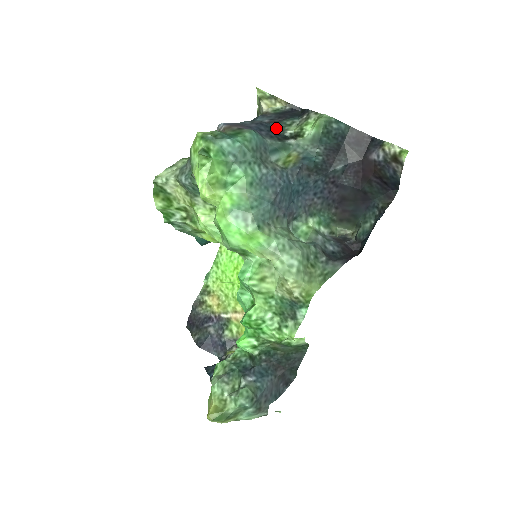
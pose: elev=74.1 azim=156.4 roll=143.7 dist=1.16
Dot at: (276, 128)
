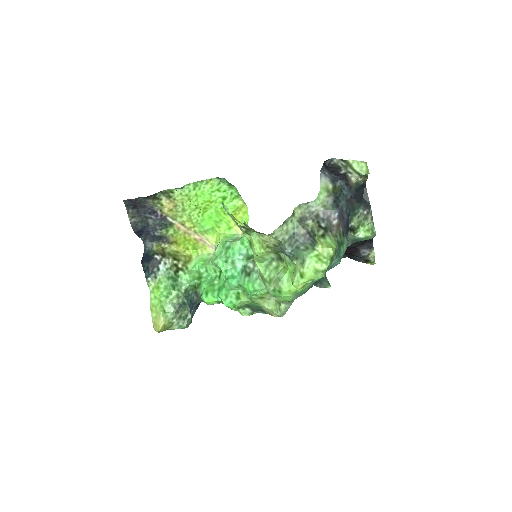
Dot at: (350, 216)
